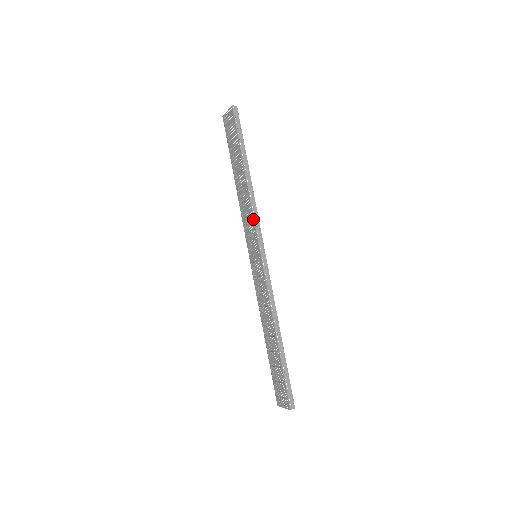
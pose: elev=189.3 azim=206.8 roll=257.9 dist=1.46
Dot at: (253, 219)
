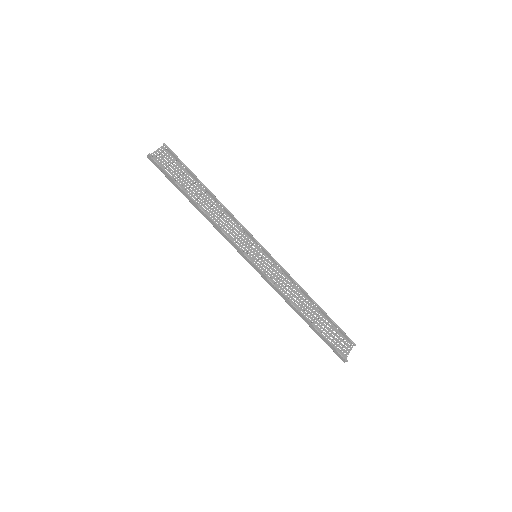
Dot at: (226, 239)
